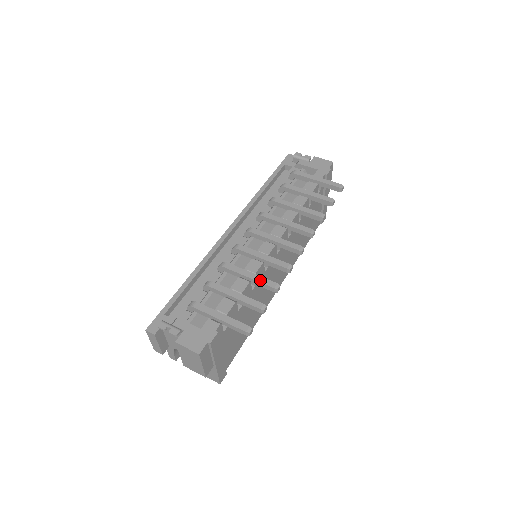
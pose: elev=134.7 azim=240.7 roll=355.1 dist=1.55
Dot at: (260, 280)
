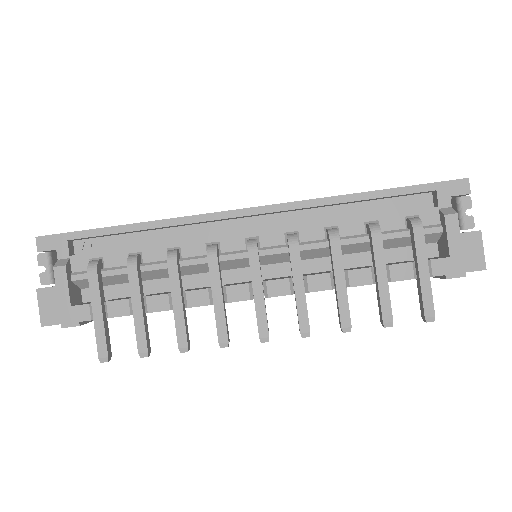
Dot at: (178, 323)
